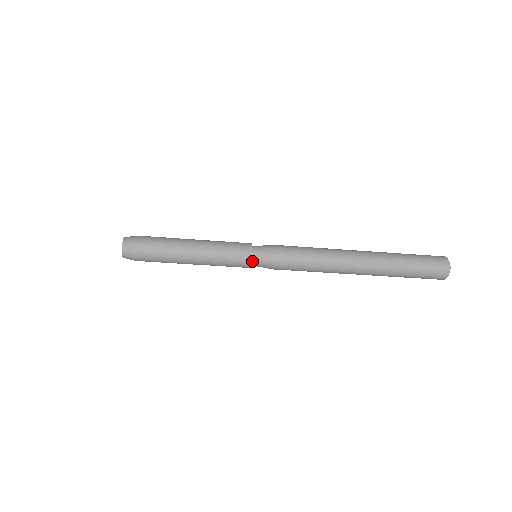
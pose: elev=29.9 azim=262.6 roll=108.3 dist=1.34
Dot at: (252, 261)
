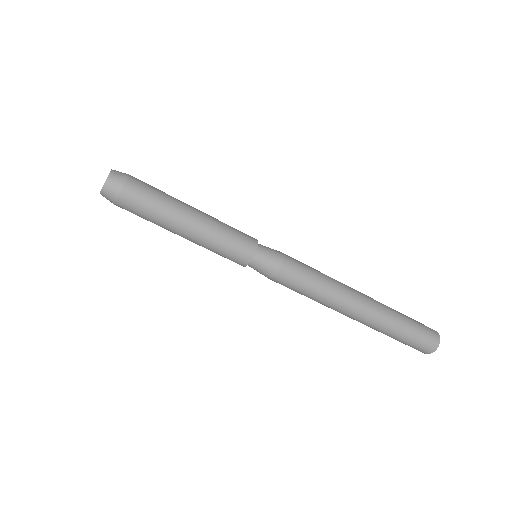
Dot at: (249, 263)
